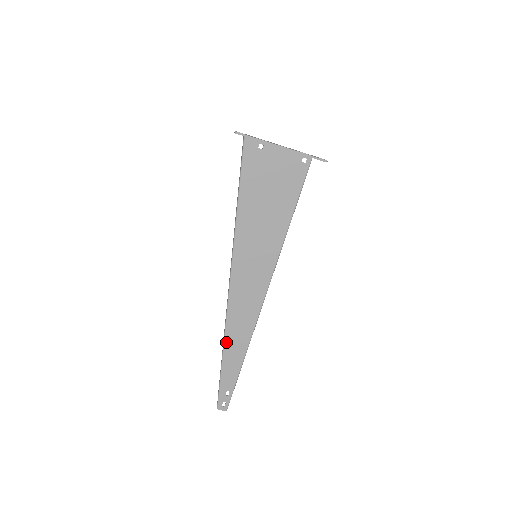
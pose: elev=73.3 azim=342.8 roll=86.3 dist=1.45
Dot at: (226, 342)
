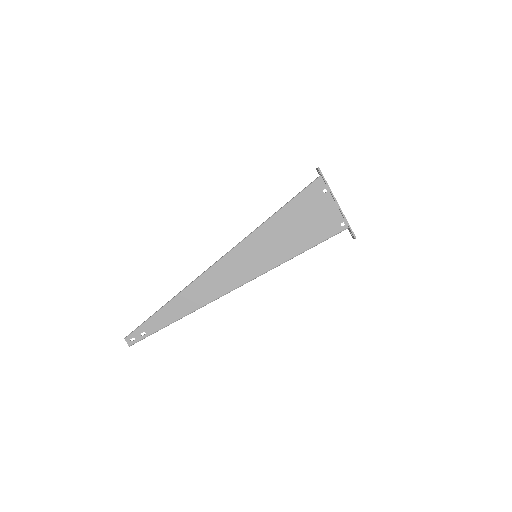
Dot at: (180, 295)
